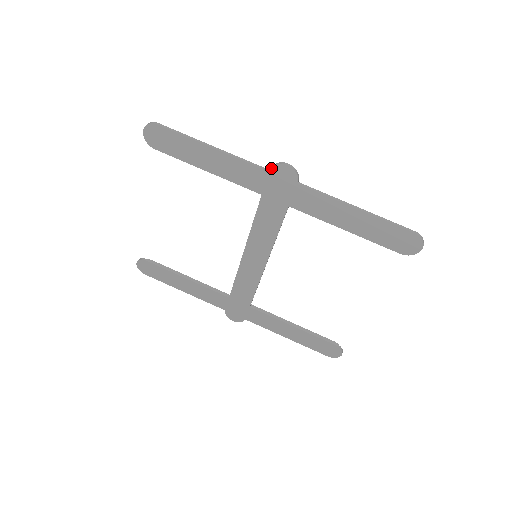
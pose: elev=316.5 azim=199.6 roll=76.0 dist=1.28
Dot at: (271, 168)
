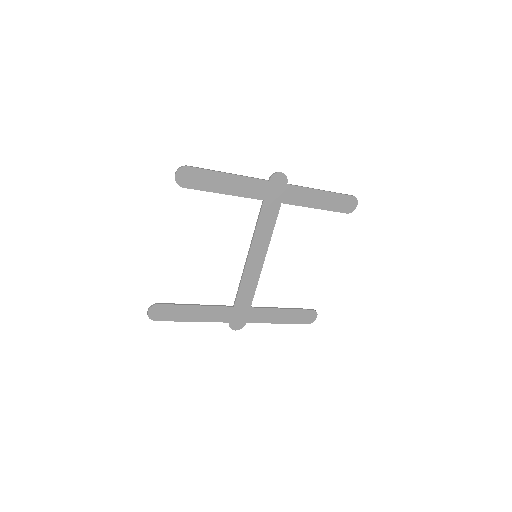
Dot at: (270, 178)
